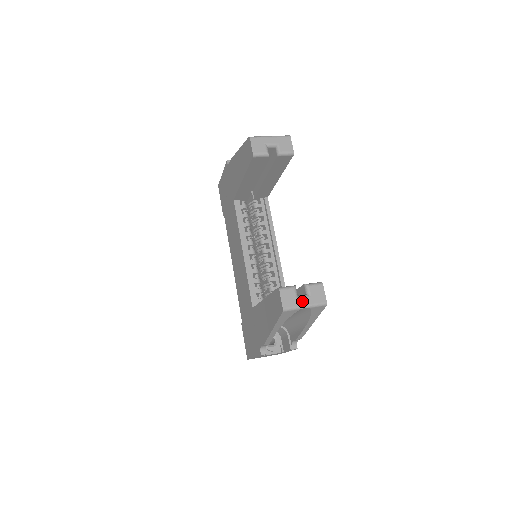
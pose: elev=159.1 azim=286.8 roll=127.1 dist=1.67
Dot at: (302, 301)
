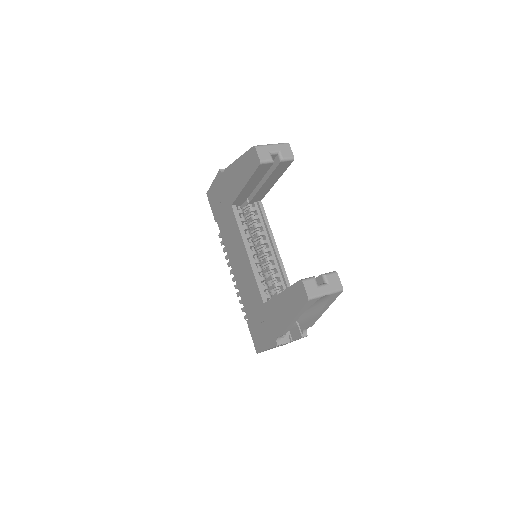
Dot at: (323, 289)
